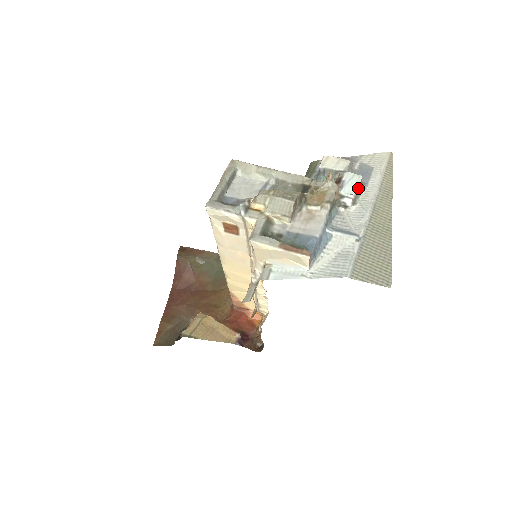
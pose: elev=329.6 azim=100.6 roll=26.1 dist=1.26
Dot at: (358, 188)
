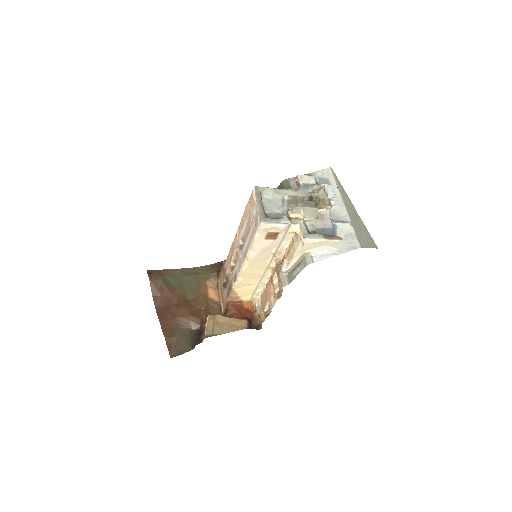
Dot at: occluded
